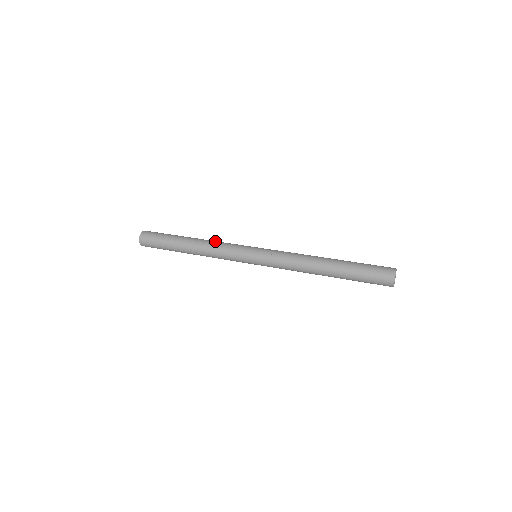
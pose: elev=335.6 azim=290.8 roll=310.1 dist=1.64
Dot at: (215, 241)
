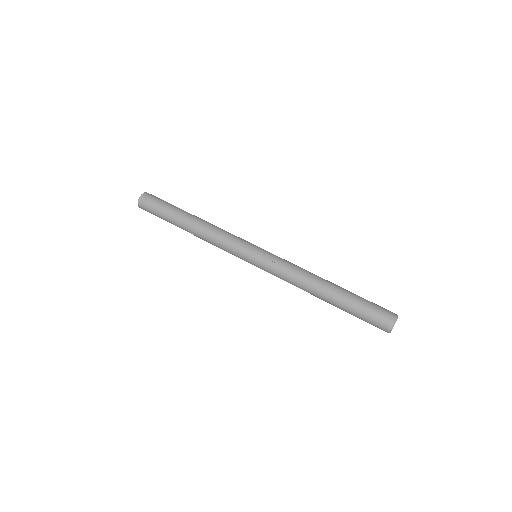
Dot at: (217, 227)
